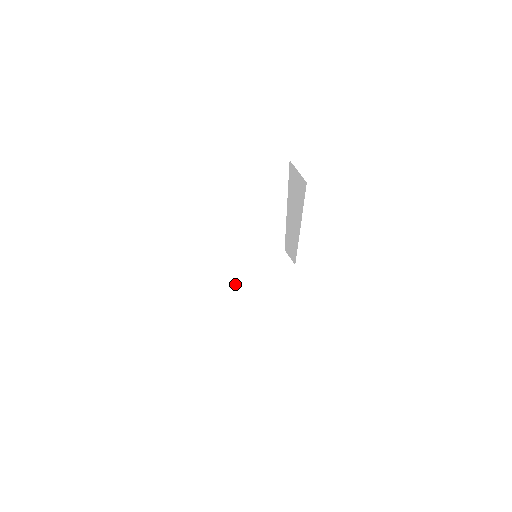
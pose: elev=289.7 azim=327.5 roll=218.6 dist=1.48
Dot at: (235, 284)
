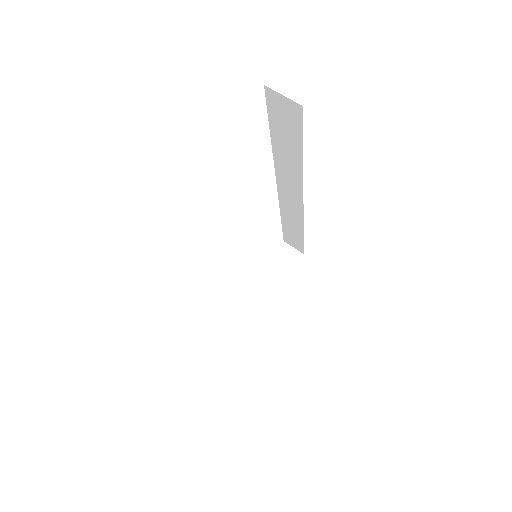
Dot at: (239, 305)
